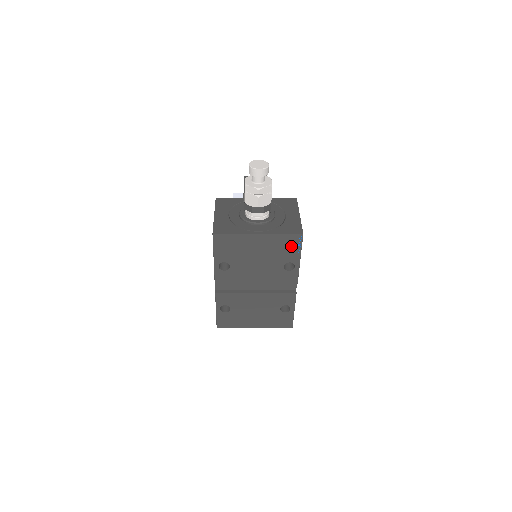
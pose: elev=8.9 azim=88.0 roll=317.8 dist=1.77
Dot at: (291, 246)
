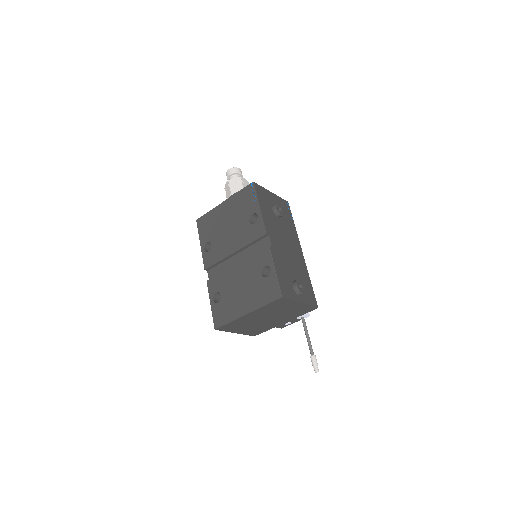
Dot at: (248, 198)
